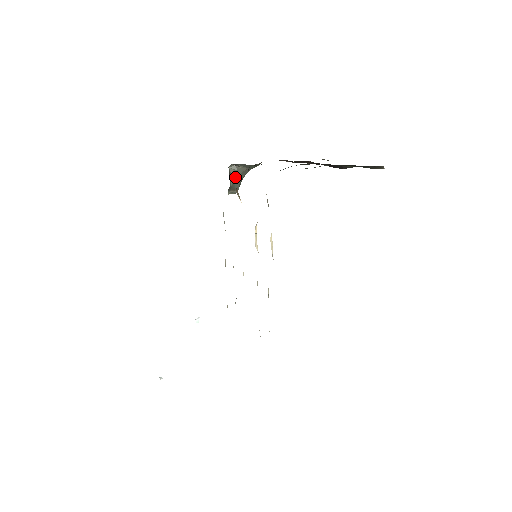
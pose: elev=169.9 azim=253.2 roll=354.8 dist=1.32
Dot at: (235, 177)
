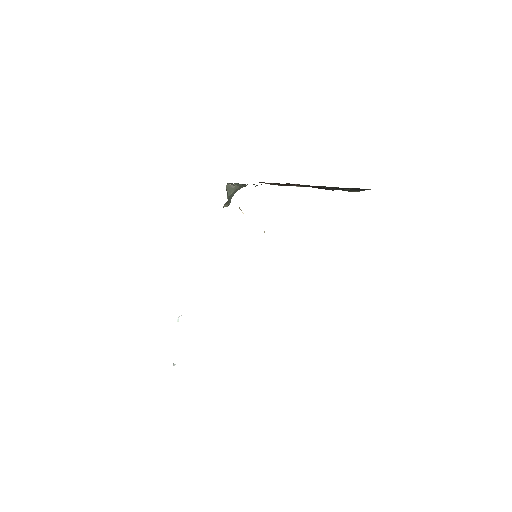
Dot at: (230, 194)
